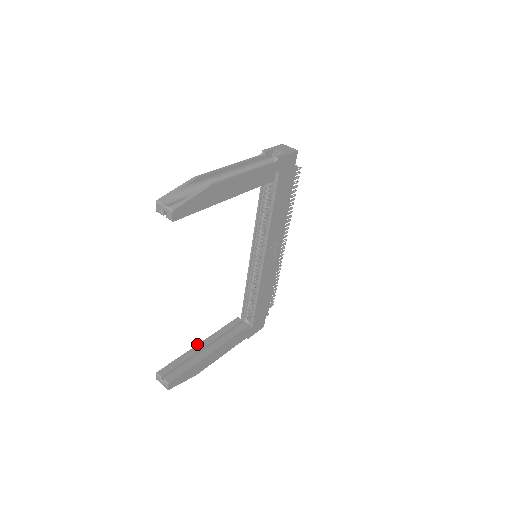
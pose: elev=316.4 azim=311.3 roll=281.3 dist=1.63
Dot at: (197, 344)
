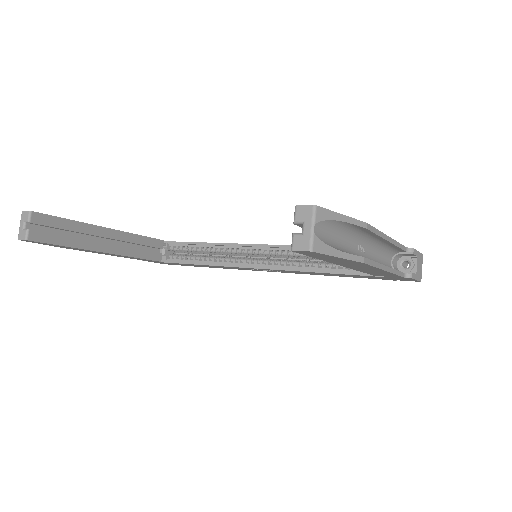
Dot at: occluded
